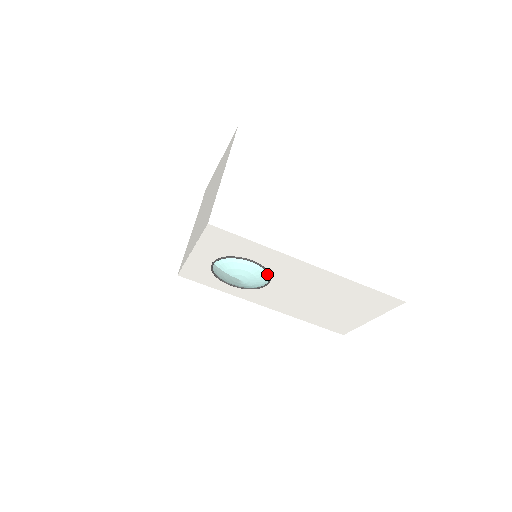
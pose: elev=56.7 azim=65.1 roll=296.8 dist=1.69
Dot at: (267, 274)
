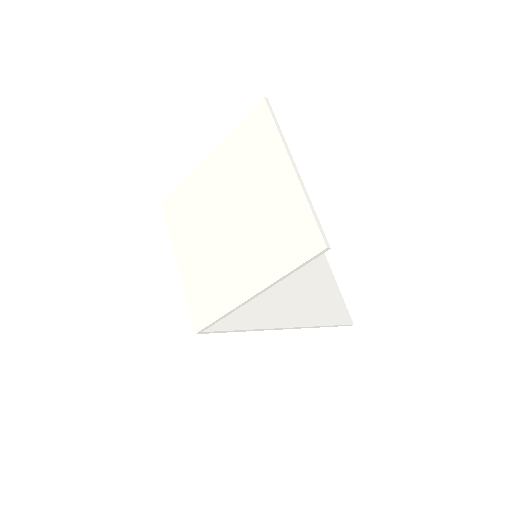
Dot at: occluded
